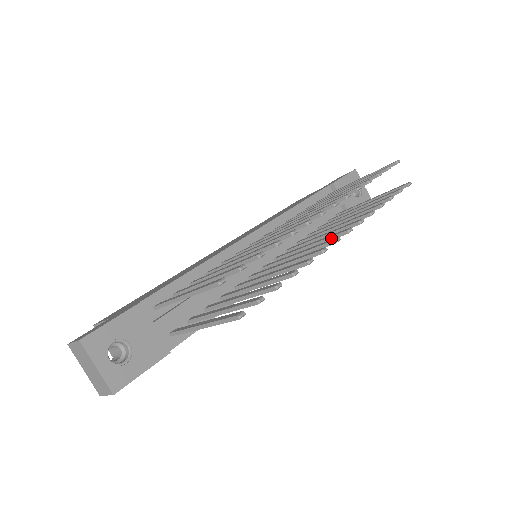
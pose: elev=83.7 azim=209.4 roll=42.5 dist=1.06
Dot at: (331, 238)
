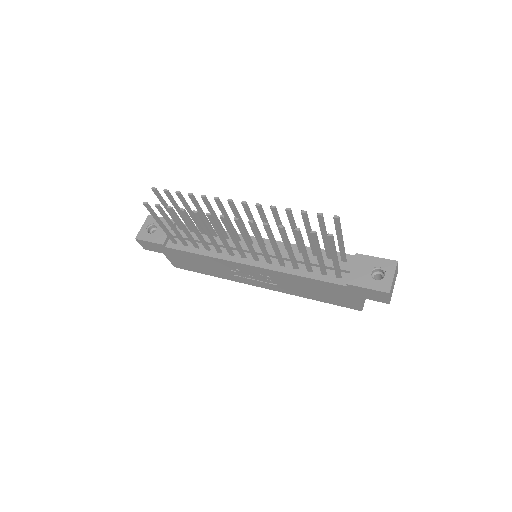
Dot at: (239, 227)
